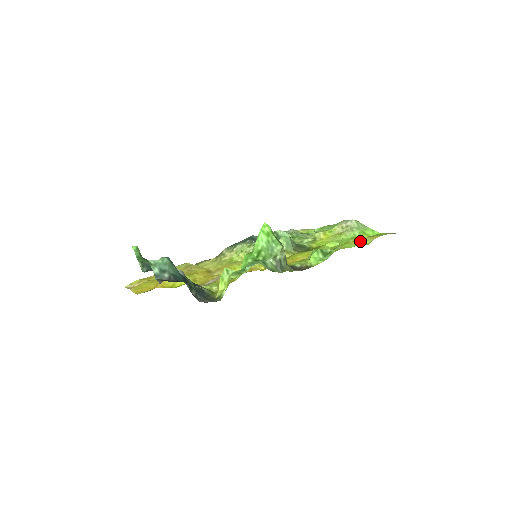
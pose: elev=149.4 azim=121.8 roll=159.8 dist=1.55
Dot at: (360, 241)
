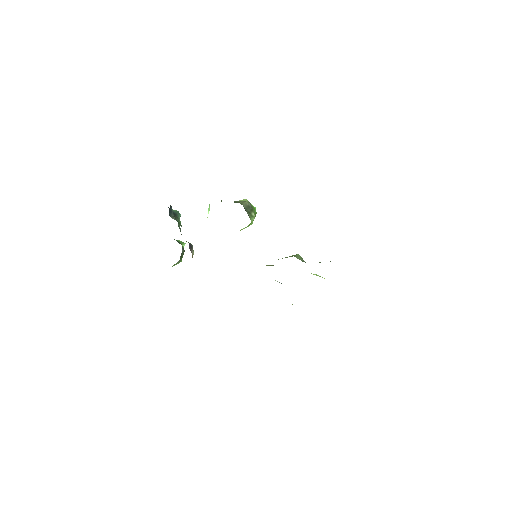
Dot at: occluded
